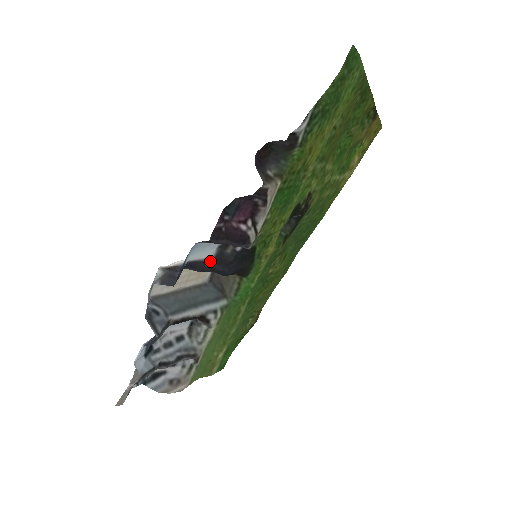
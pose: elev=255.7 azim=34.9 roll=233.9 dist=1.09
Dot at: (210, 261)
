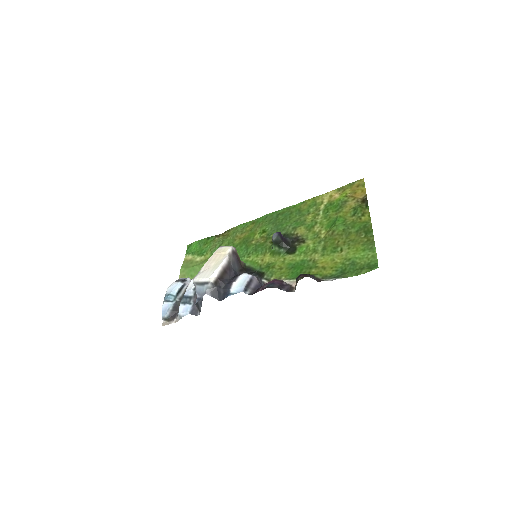
Dot at: (237, 276)
